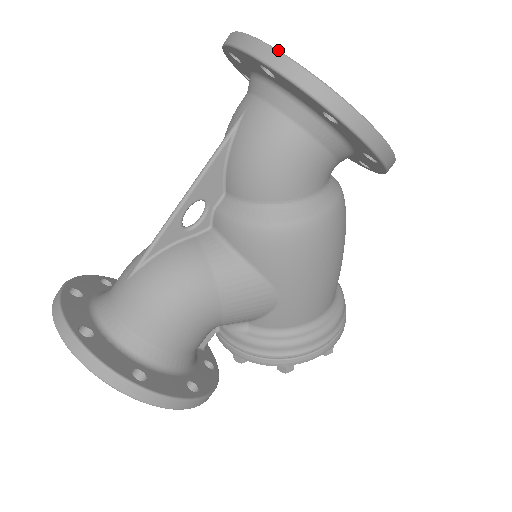
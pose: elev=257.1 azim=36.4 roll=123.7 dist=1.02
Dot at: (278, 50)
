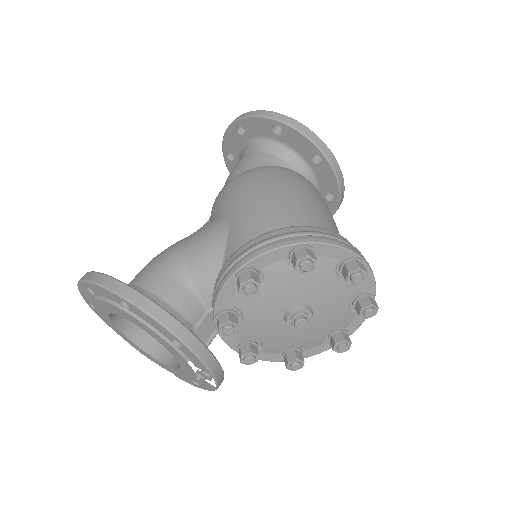
Dot at: occluded
